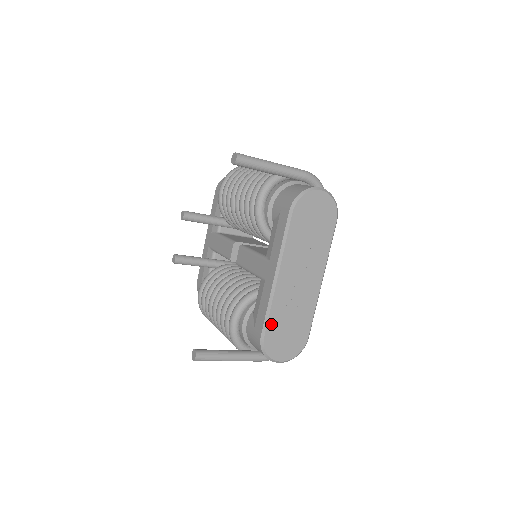
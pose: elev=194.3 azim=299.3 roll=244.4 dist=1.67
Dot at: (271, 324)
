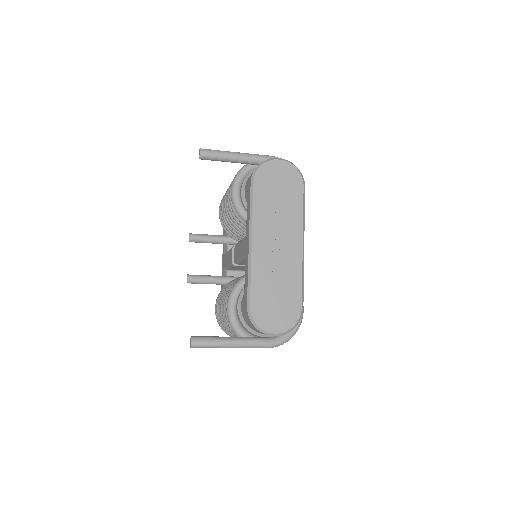
Dot at: (255, 293)
